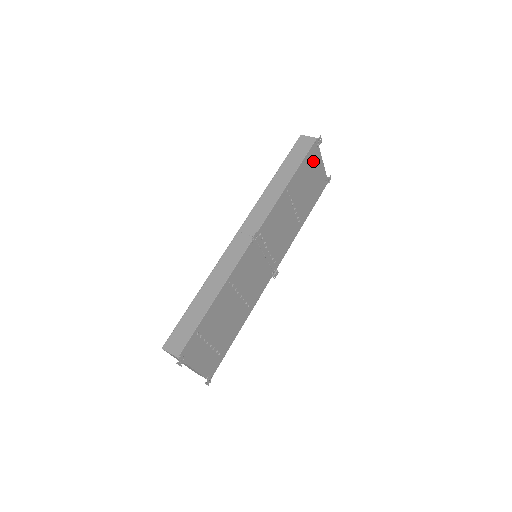
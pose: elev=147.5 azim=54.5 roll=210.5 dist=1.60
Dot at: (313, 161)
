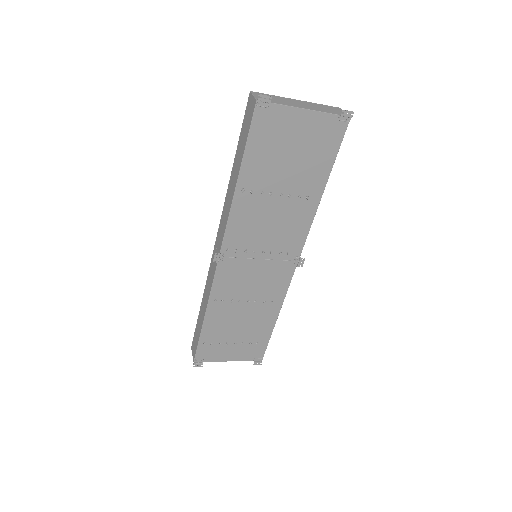
Dot at: (276, 127)
